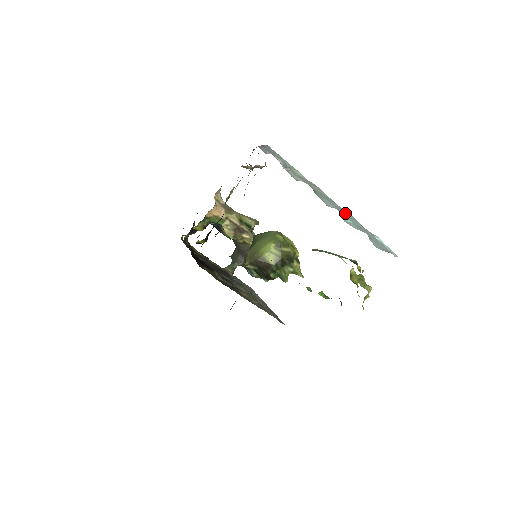
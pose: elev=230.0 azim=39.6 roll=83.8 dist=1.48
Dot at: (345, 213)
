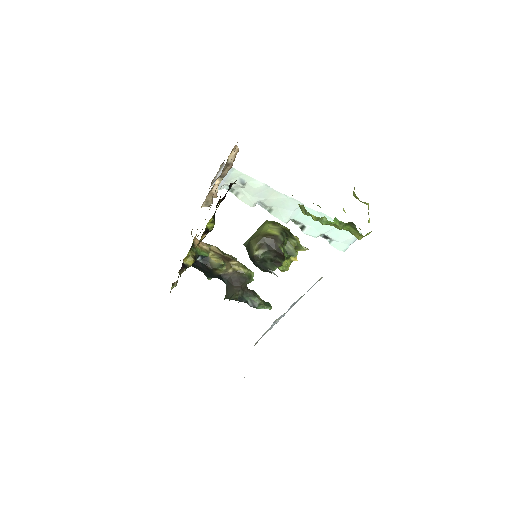
Dot at: (303, 215)
